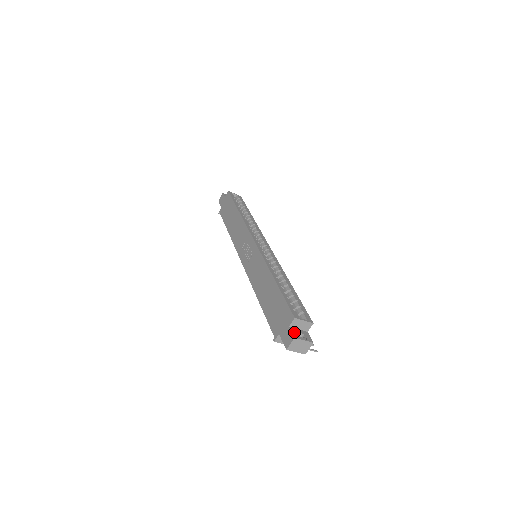
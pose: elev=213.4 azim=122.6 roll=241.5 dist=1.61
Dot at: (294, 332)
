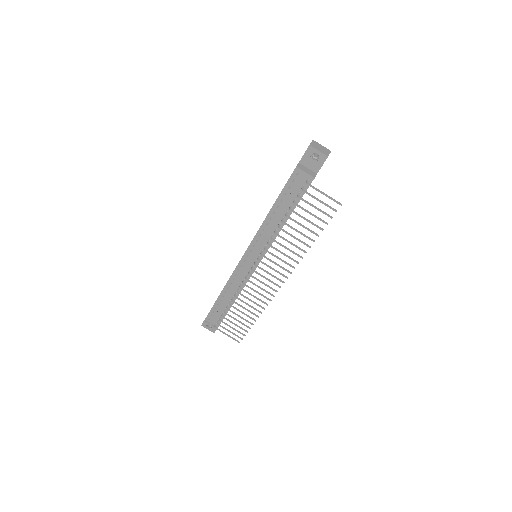
Dot at: occluded
